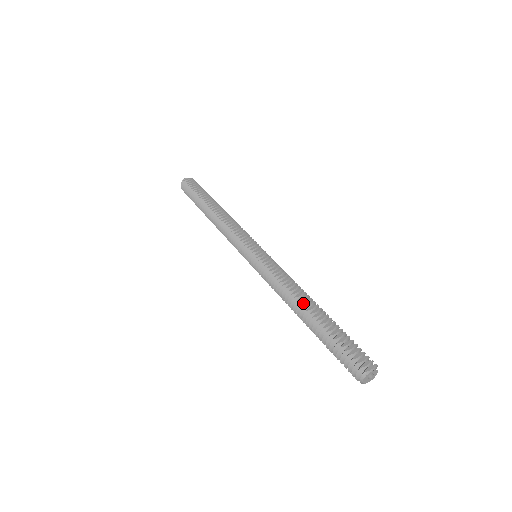
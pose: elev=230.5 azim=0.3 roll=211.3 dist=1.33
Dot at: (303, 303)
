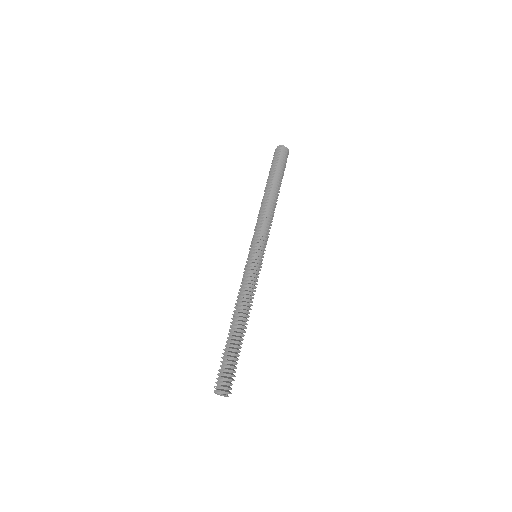
Dot at: (233, 318)
